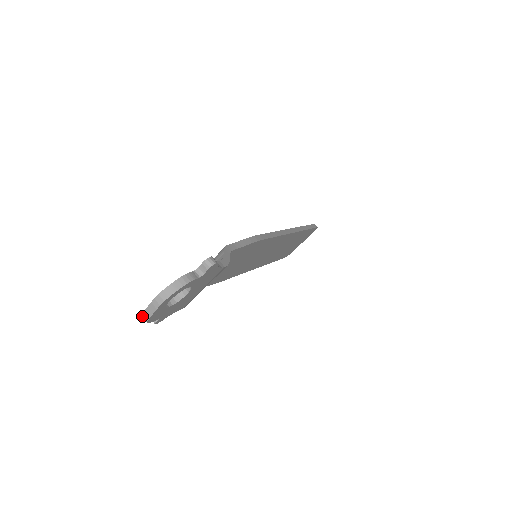
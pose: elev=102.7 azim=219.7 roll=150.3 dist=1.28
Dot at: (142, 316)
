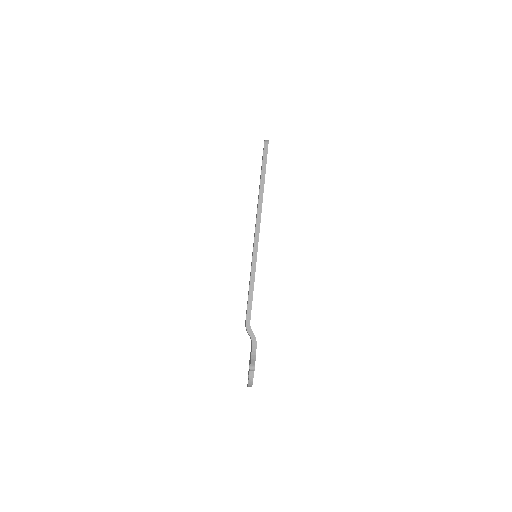
Dot at: occluded
